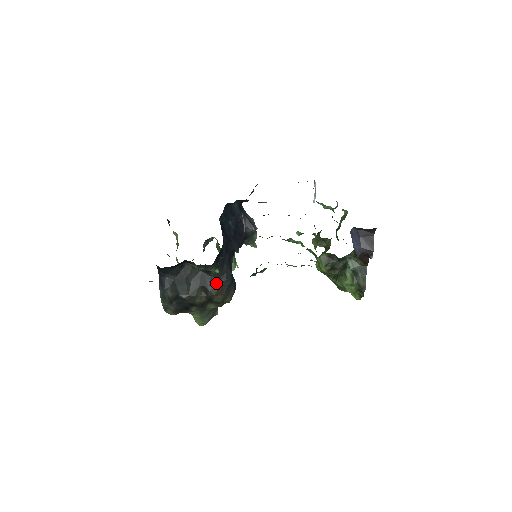
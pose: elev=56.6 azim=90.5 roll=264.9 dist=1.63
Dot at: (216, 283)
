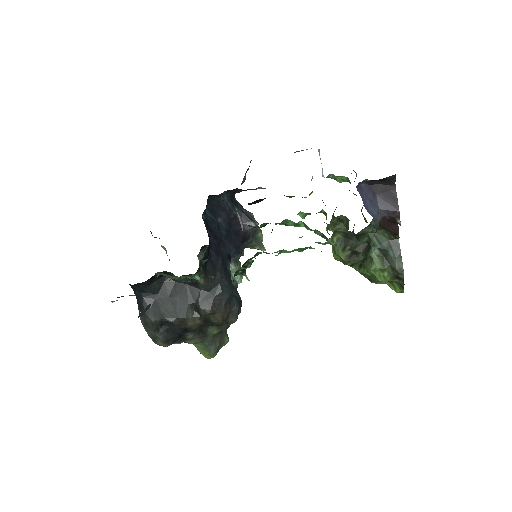
Dot at: (209, 297)
